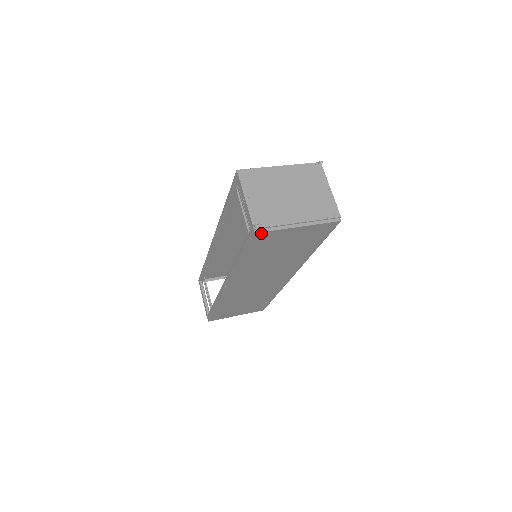
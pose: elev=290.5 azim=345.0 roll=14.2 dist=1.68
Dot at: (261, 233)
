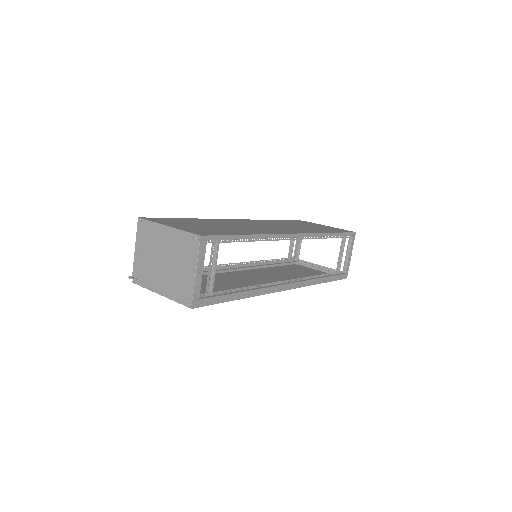
Dot at: (139, 284)
